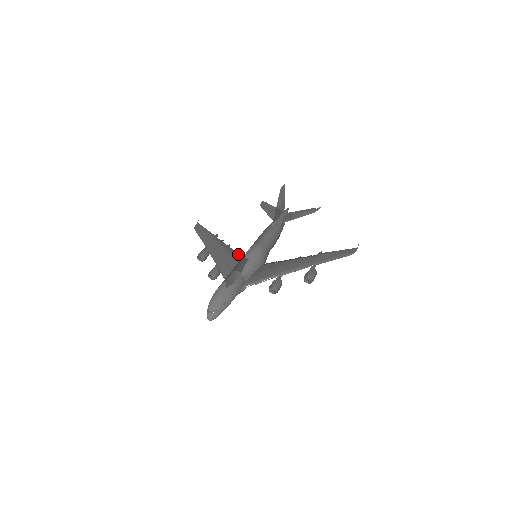
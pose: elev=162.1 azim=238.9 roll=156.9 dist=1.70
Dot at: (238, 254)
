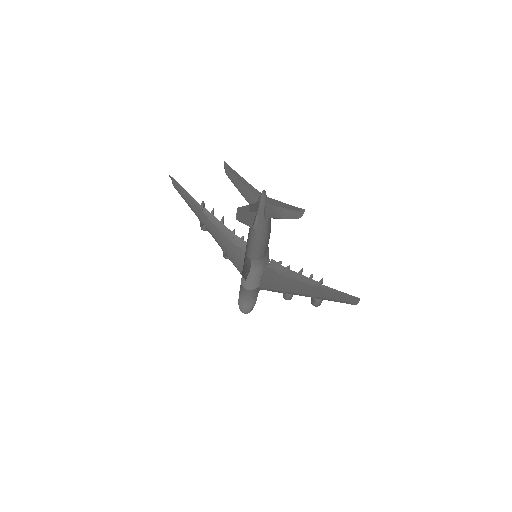
Dot at: (238, 239)
